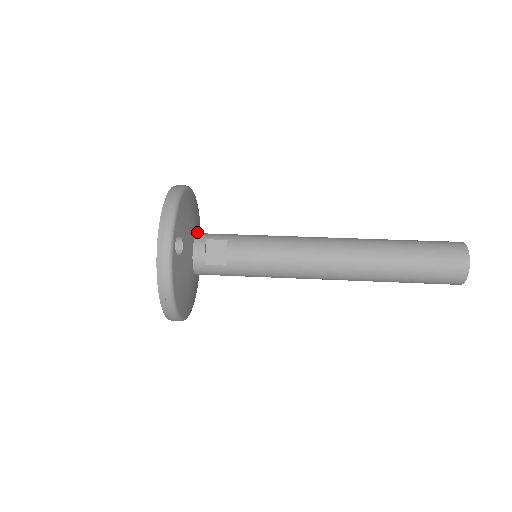
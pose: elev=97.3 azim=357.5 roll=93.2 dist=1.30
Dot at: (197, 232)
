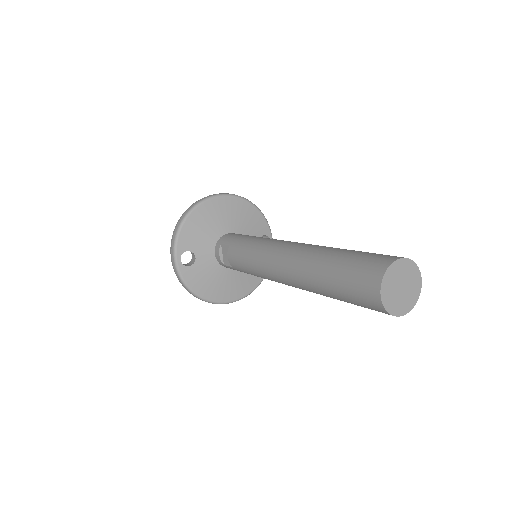
Dot at: (229, 232)
